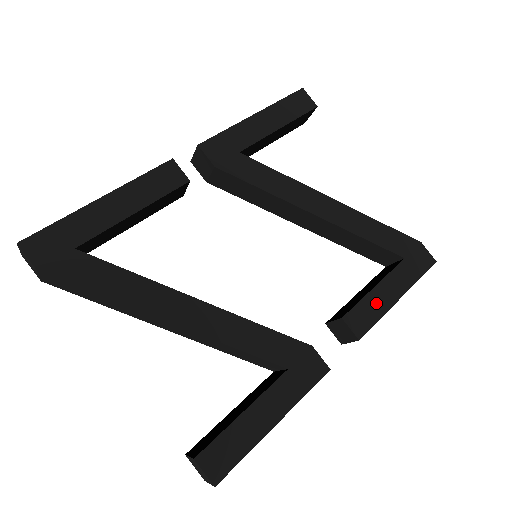
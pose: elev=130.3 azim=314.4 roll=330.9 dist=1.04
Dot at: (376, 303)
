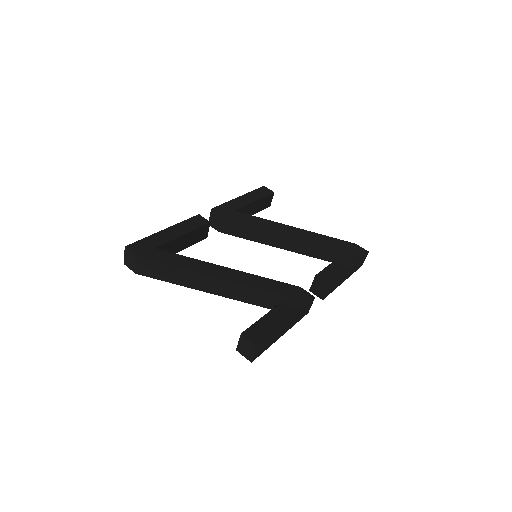
Dot at: (335, 269)
